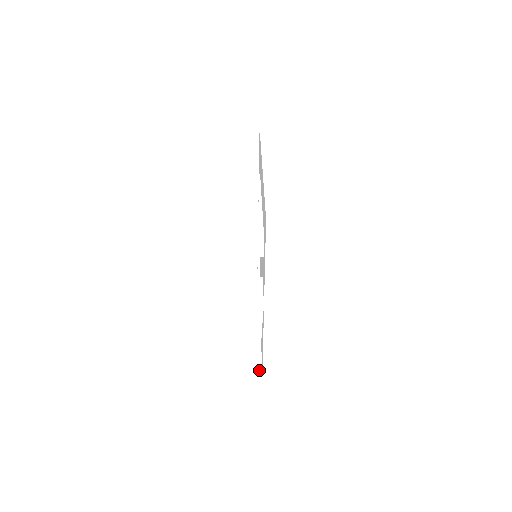
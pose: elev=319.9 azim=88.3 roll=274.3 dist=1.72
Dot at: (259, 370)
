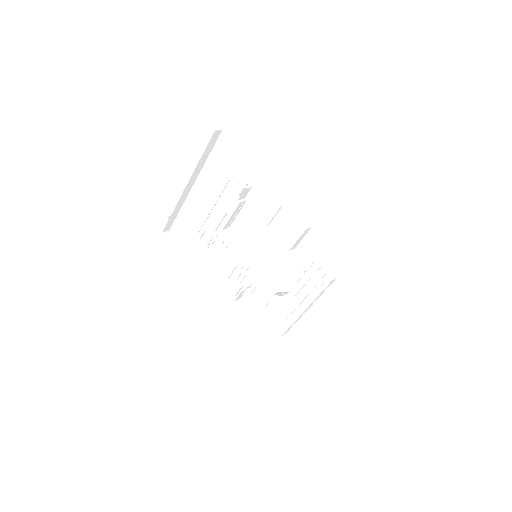
Dot at: occluded
